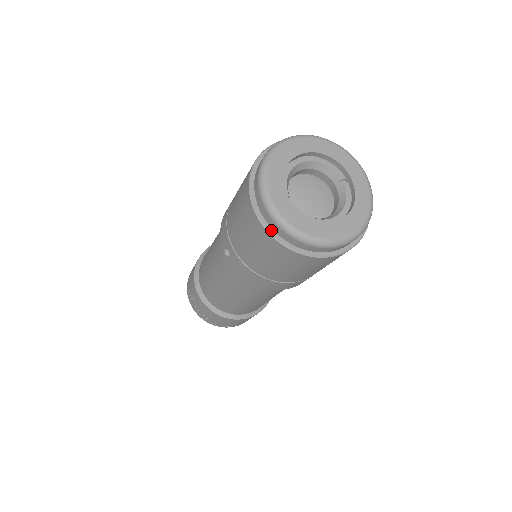
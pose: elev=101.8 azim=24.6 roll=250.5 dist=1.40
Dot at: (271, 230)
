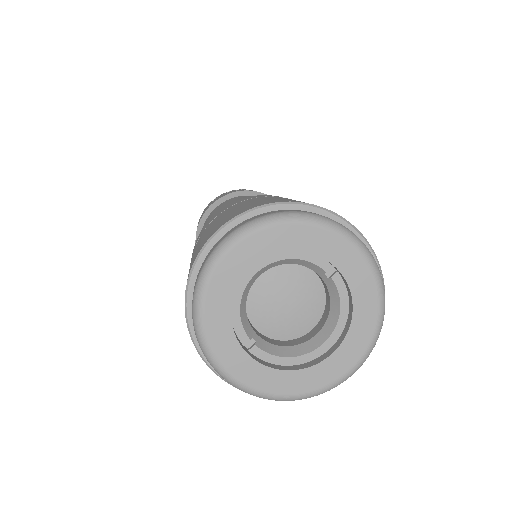
Dot at: occluded
